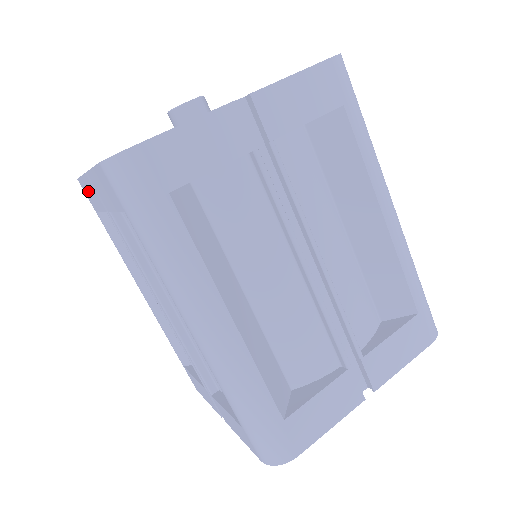
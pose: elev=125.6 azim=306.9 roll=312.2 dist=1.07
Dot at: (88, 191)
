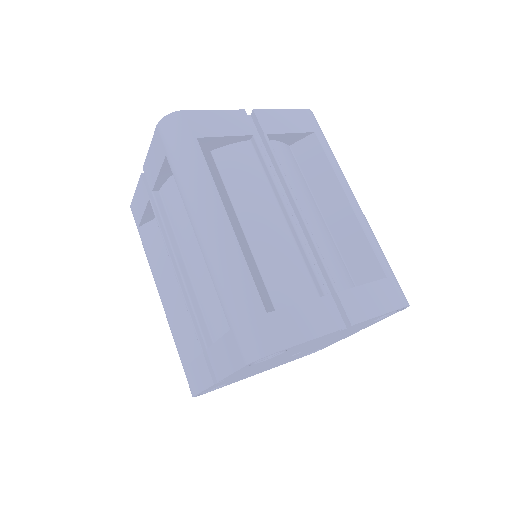
Dot at: (138, 202)
